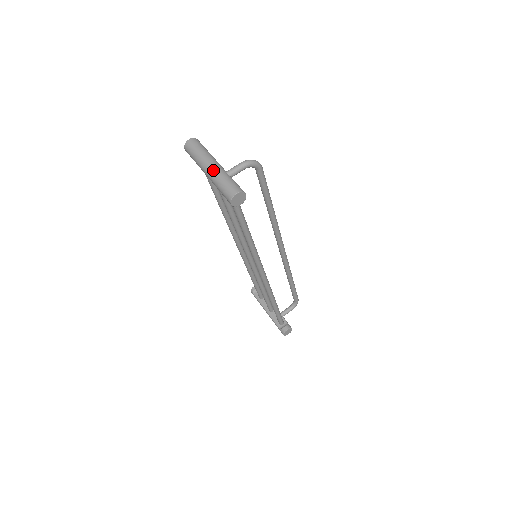
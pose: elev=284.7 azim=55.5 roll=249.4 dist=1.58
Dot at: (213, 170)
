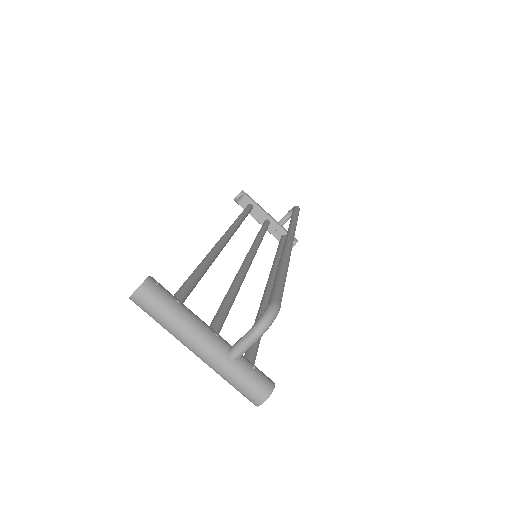
Dot at: (207, 360)
